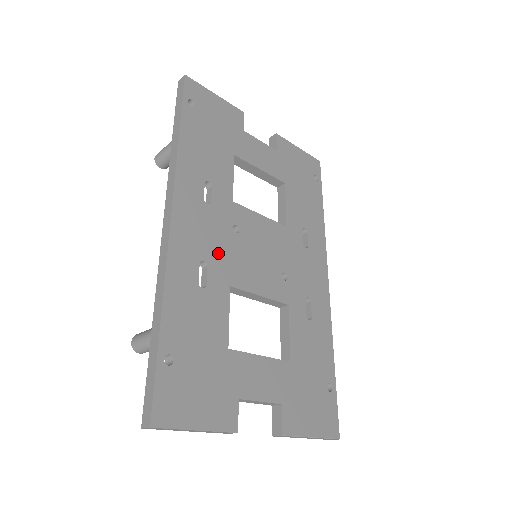
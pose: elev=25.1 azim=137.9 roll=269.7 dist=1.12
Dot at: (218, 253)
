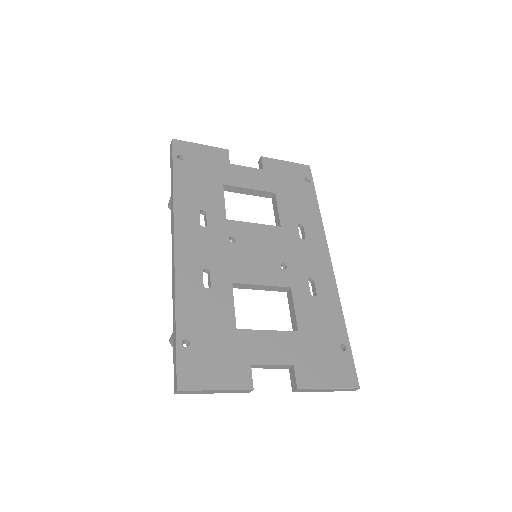
Dot at: (218, 260)
